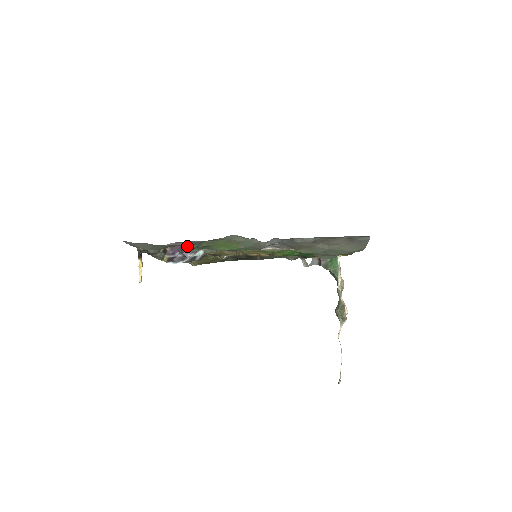
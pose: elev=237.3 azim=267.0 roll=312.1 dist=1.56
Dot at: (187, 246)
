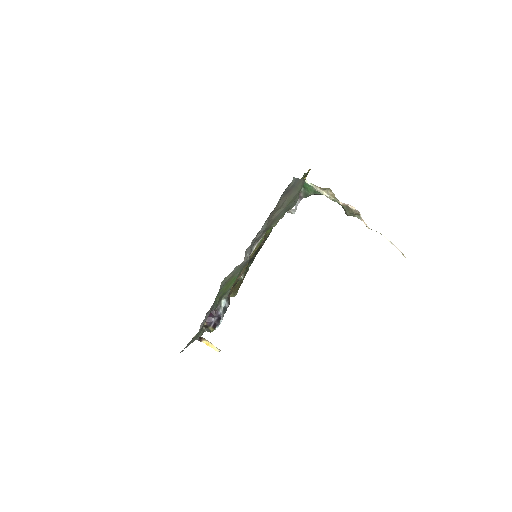
Dot at: occluded
